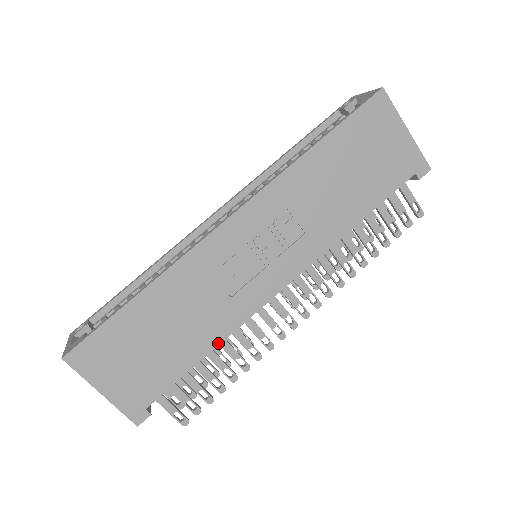
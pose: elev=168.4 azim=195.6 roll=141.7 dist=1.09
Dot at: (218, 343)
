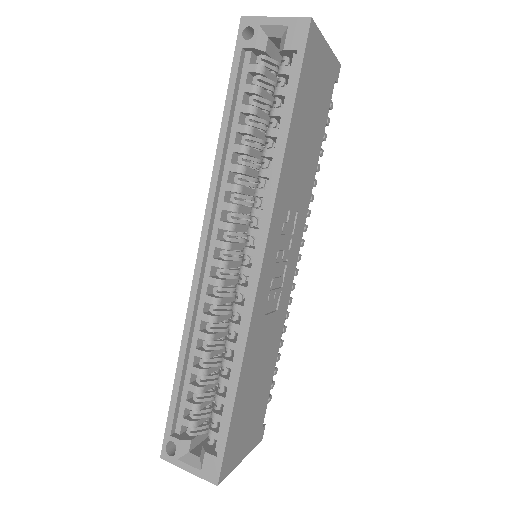
Dot at: (279, 343)
